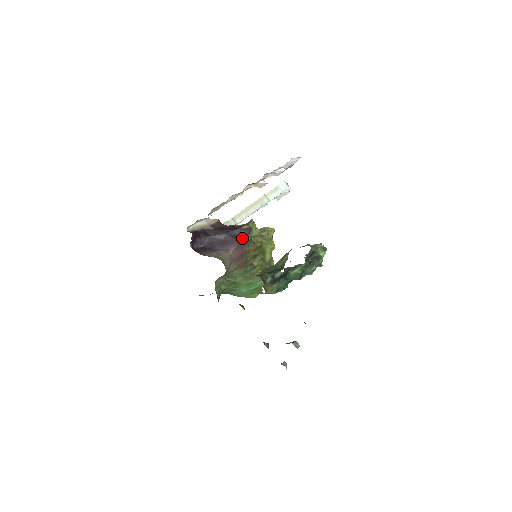
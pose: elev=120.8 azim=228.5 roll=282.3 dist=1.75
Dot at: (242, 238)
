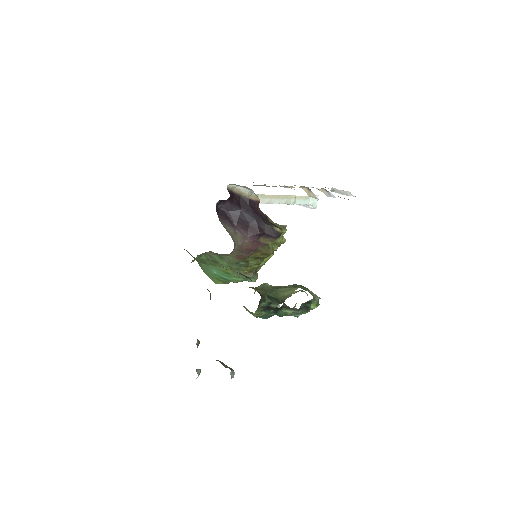
Dot at: (266, 236)
